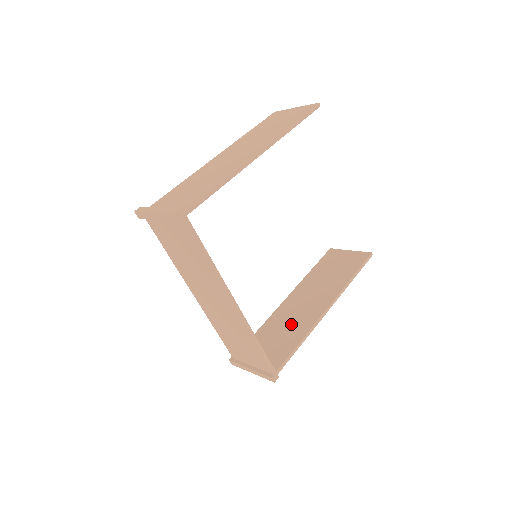
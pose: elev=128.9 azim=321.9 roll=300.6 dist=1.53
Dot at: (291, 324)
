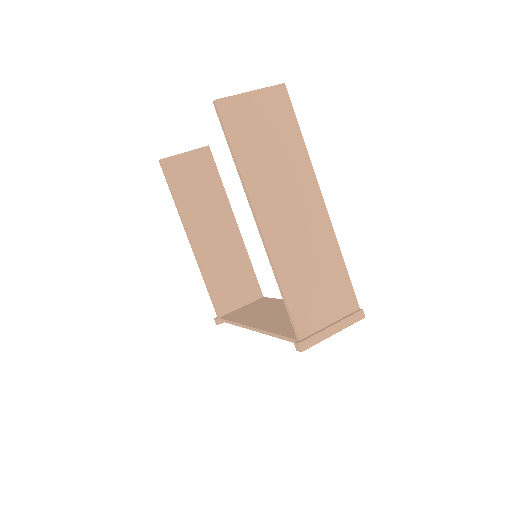
Dot at: (228, 259)
